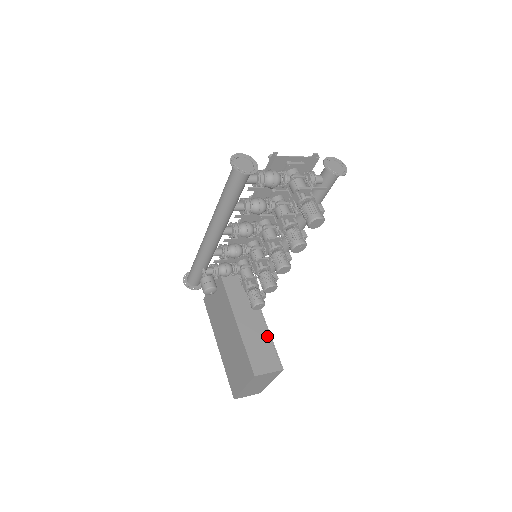
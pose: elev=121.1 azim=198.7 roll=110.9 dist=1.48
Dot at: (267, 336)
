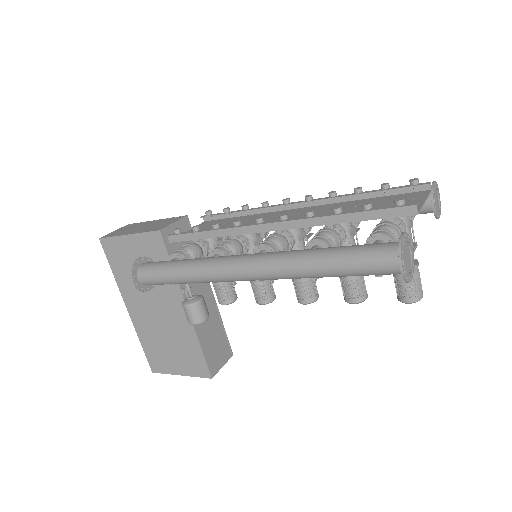
Dot at: (217, 318)
